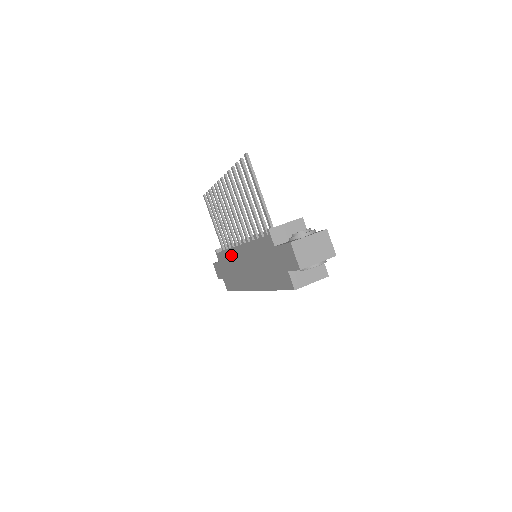
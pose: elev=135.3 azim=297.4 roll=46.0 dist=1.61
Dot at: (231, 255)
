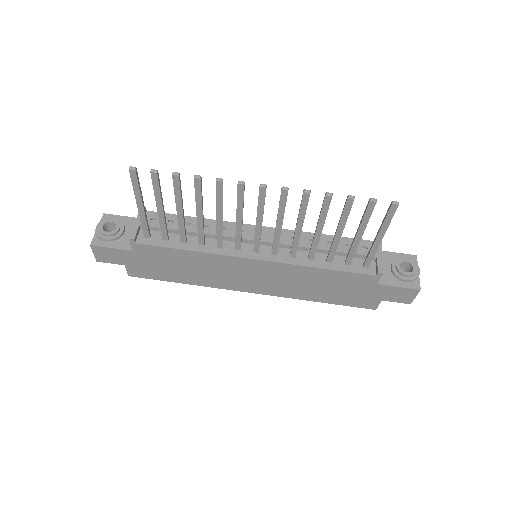
Dot at: (210, 259)
